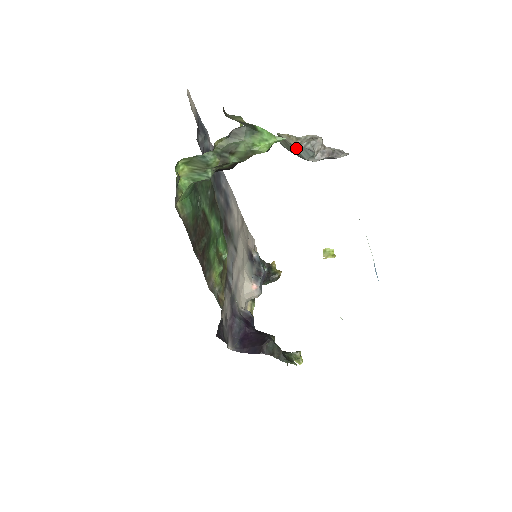
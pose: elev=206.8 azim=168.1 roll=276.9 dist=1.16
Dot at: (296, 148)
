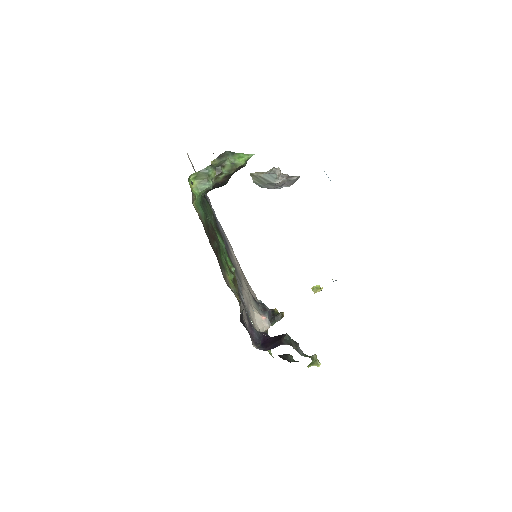
Dot at: (264, 177)
